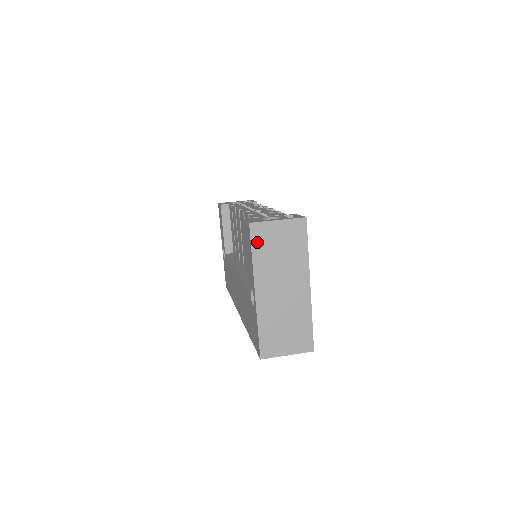
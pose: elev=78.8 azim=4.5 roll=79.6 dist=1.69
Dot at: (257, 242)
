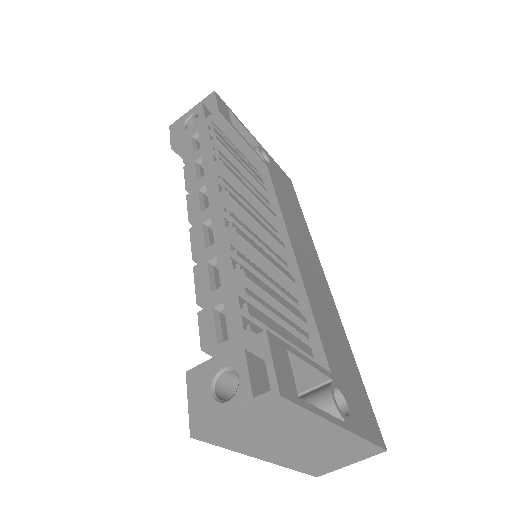
Dot at: (222, 441)
